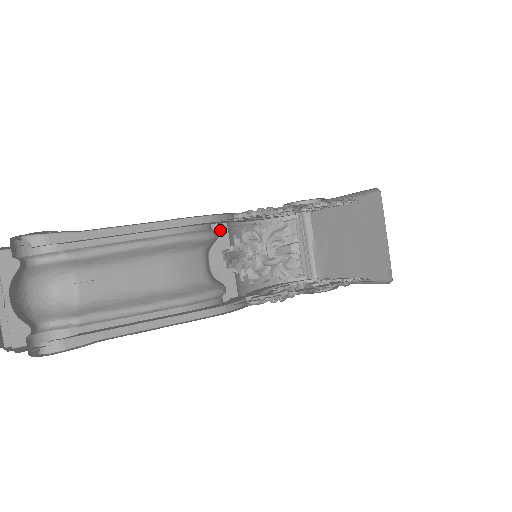
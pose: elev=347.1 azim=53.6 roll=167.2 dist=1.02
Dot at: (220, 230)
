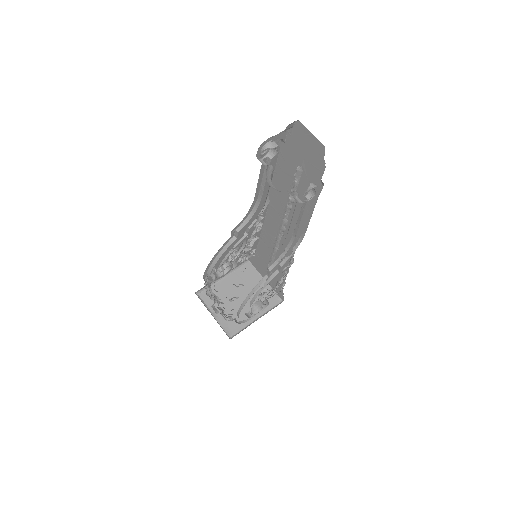
Dot at: occluded
